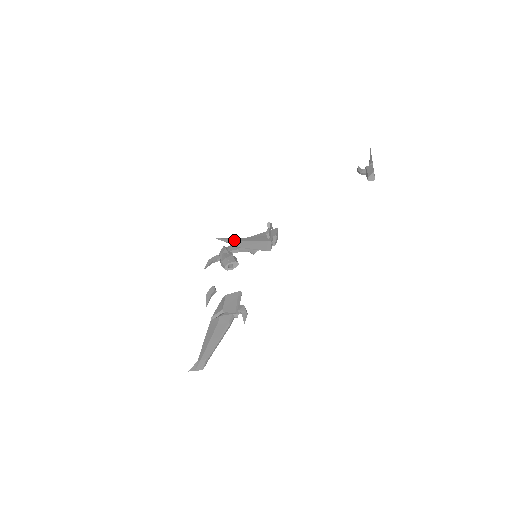
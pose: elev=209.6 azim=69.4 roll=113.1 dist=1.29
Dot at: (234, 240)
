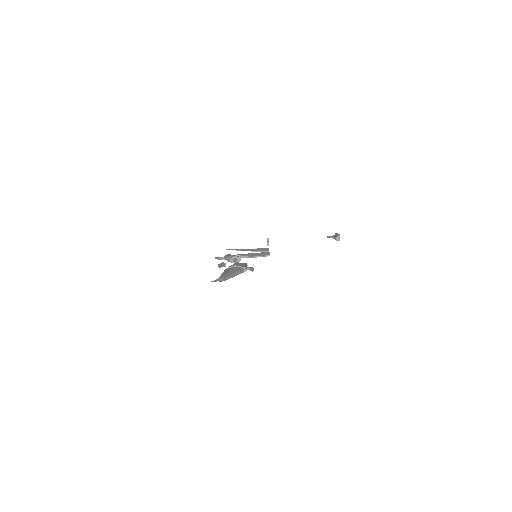
Dot at: occluded
